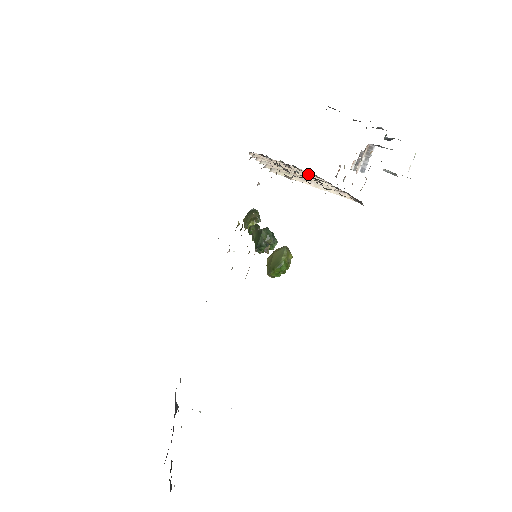
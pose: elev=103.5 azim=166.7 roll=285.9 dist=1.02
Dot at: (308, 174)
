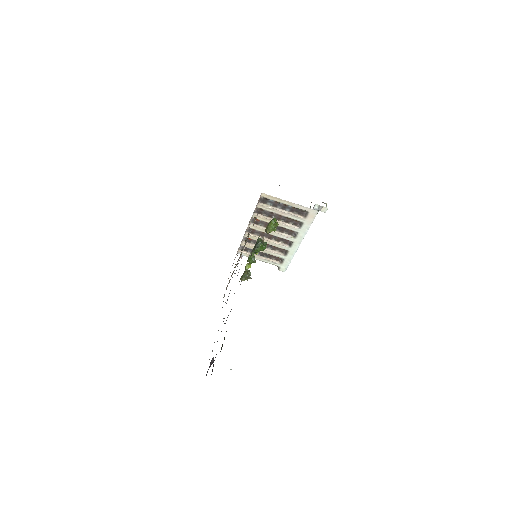
Dot at: (276, 235)
